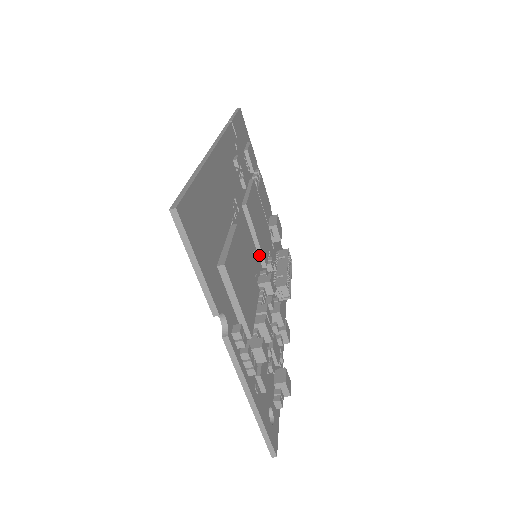
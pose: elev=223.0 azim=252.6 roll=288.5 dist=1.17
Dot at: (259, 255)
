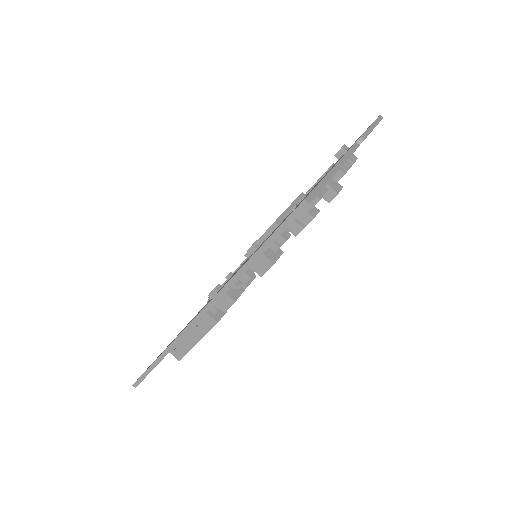
Dot at: occluded
